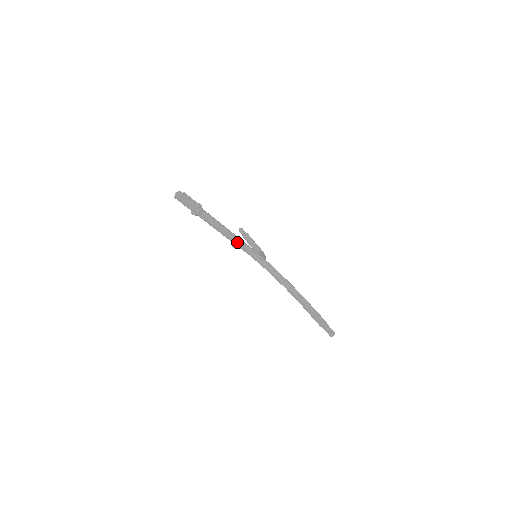
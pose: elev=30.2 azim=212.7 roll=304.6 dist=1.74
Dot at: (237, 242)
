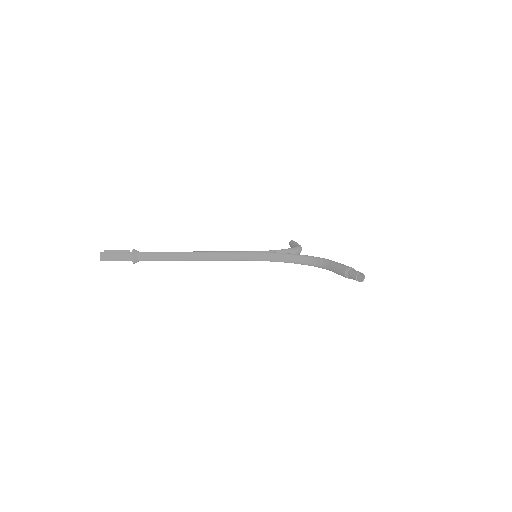
Dot at: (211, 257)
